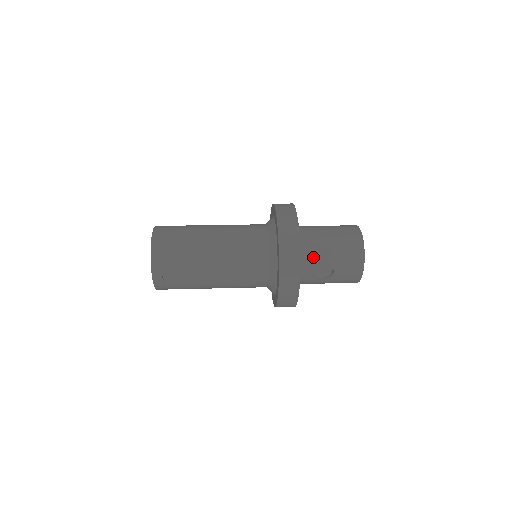
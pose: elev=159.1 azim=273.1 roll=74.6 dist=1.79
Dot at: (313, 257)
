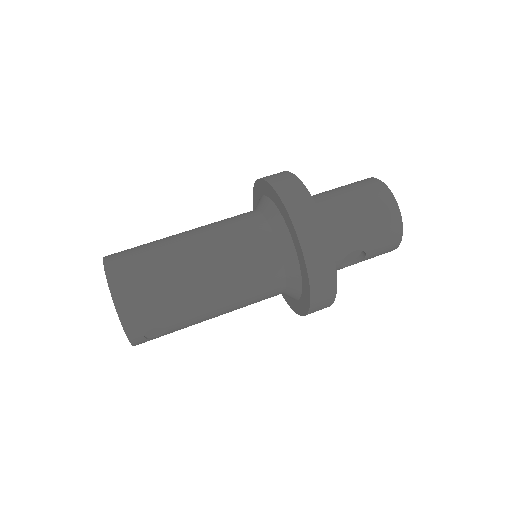
Dot at: (340, 248)
